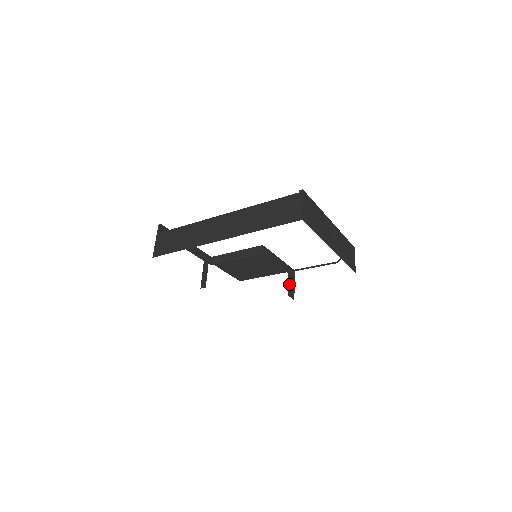
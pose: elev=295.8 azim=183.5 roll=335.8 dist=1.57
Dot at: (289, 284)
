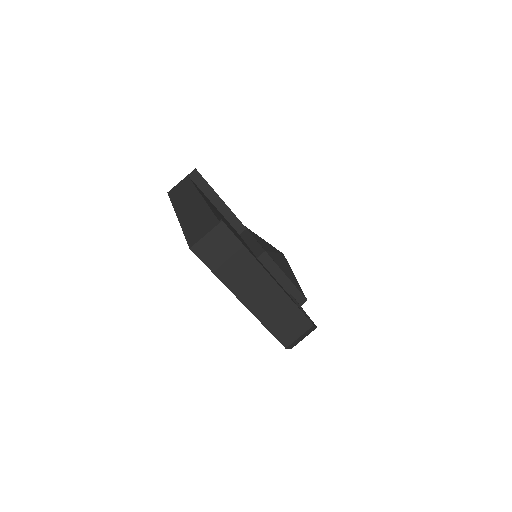
Dot at: occluded
